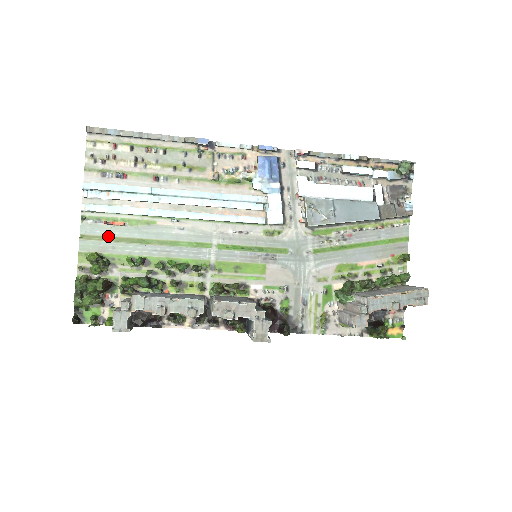
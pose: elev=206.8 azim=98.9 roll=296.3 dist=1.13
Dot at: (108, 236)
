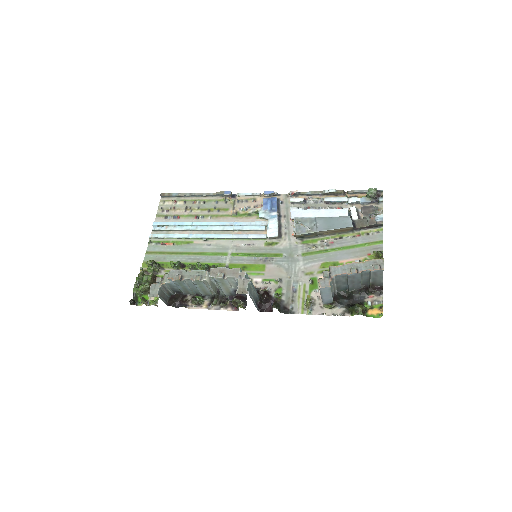
Dot at: (162, 251)
